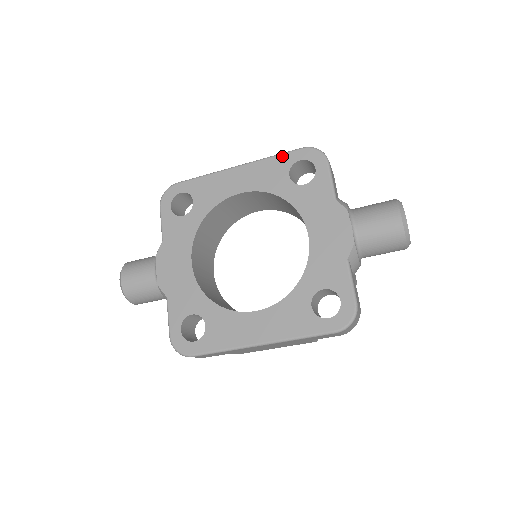
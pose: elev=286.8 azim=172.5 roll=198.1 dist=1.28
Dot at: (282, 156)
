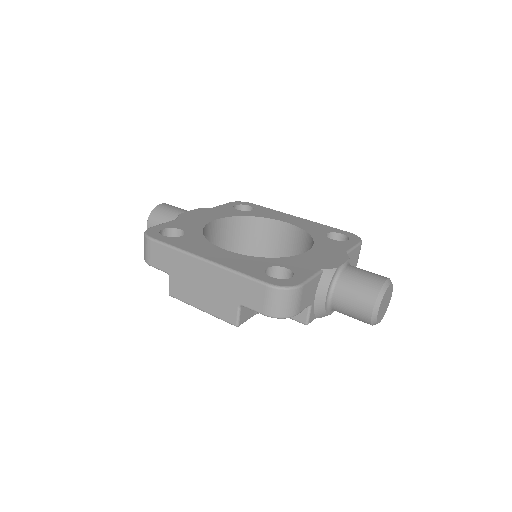
Dot at: (332, 228)
